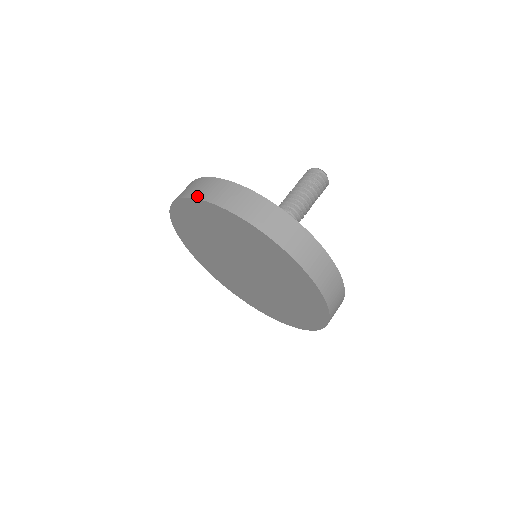
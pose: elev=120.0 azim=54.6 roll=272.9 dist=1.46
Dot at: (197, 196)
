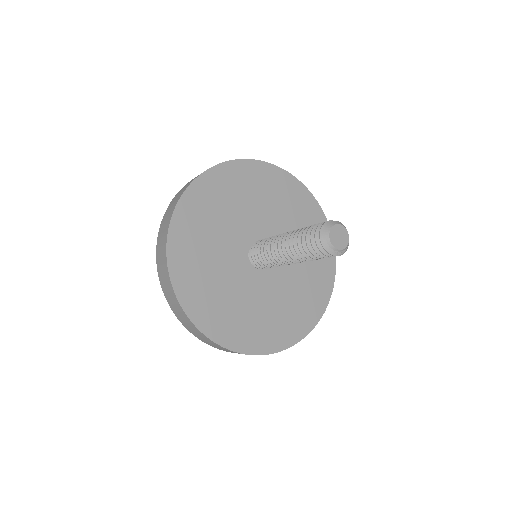
Dot at: (164, 216)
